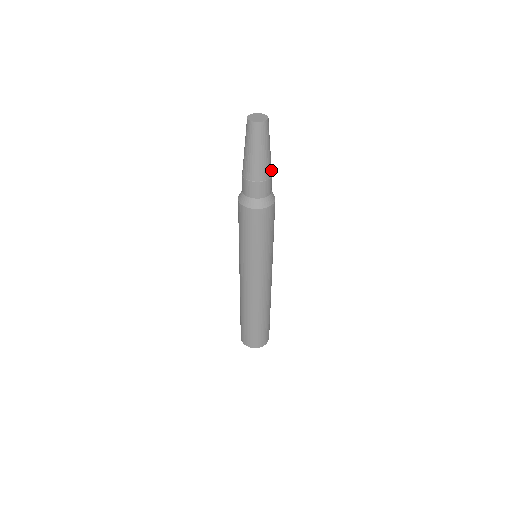
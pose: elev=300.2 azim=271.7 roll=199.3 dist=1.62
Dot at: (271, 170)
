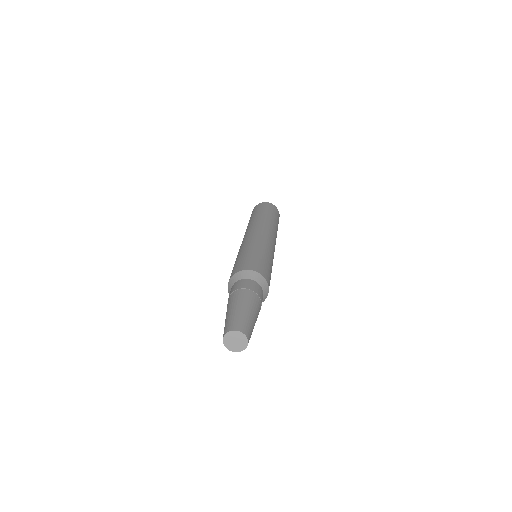
Dot at: occluded
